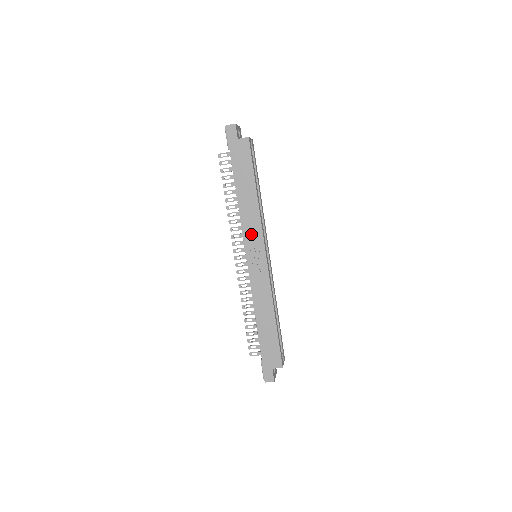
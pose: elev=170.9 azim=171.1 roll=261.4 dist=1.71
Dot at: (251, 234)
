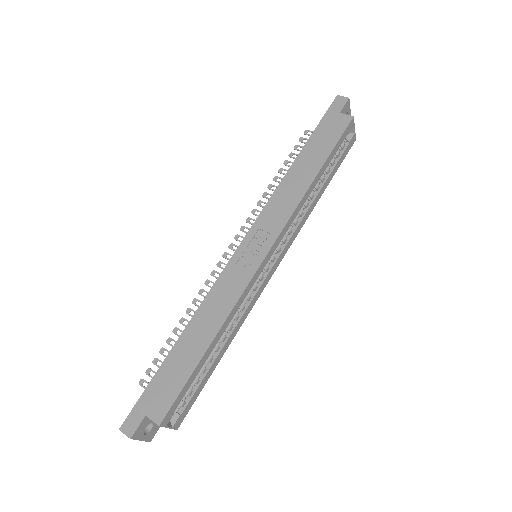
Dot at: (271, 217)
